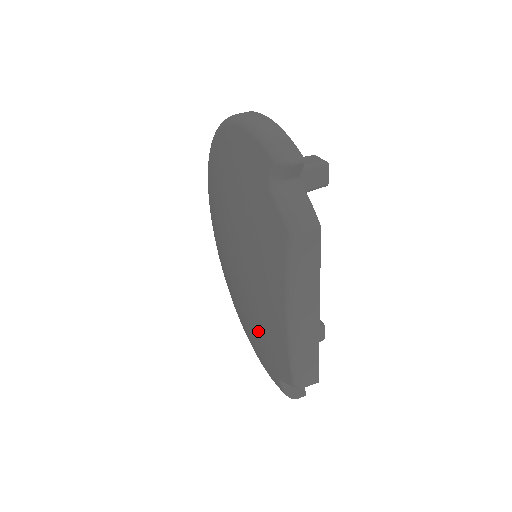
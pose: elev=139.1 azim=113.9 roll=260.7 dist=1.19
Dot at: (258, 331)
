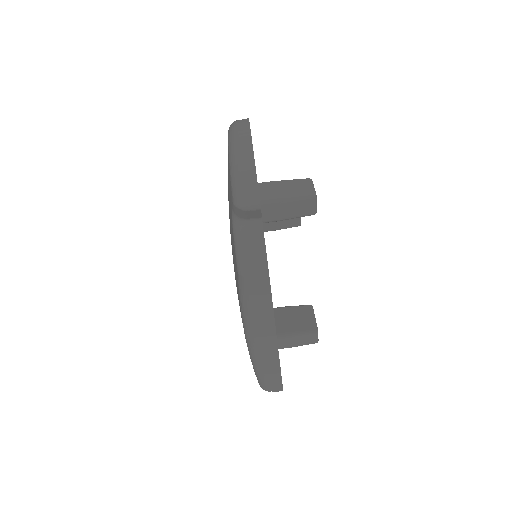
Dot at: occluded
